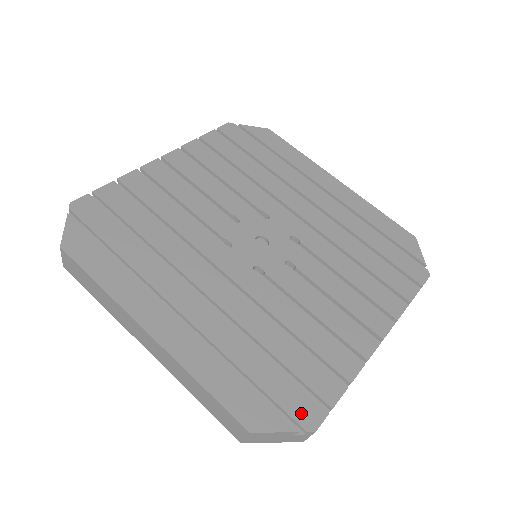
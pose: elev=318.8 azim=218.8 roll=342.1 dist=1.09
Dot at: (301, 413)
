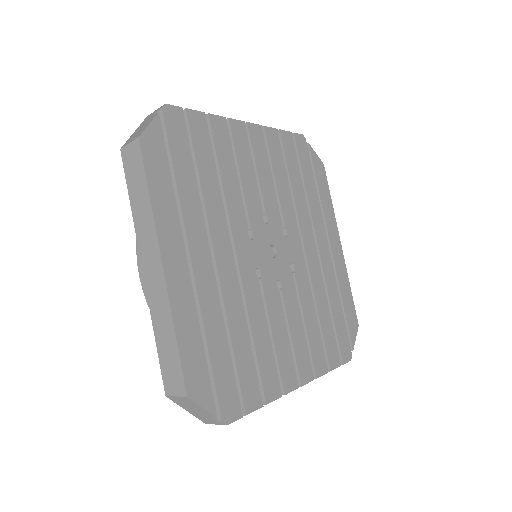
Dot at: (226, 405)
